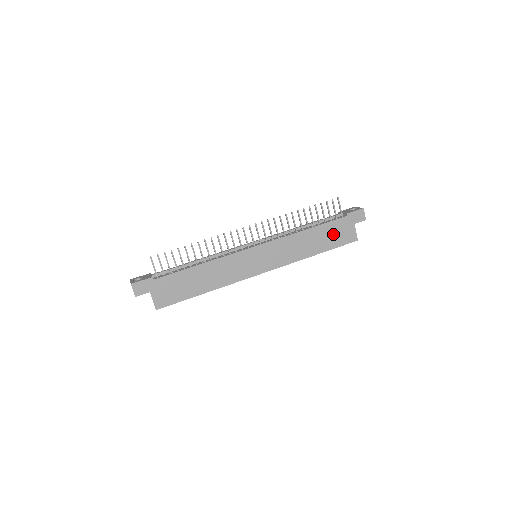
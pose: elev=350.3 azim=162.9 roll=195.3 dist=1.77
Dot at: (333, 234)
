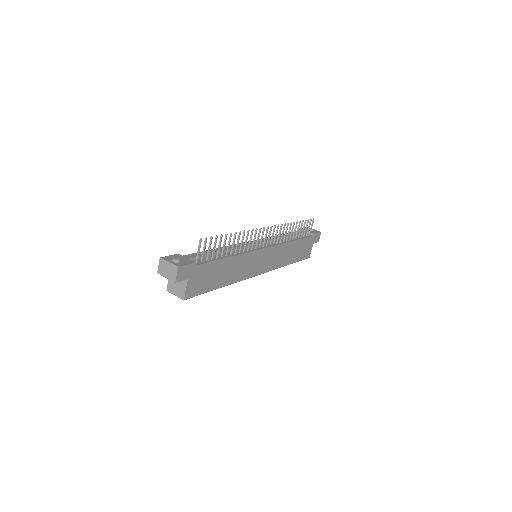
Dot at: (302, 249)
